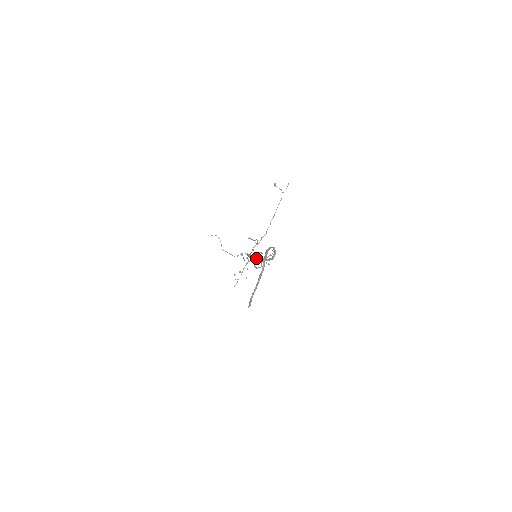
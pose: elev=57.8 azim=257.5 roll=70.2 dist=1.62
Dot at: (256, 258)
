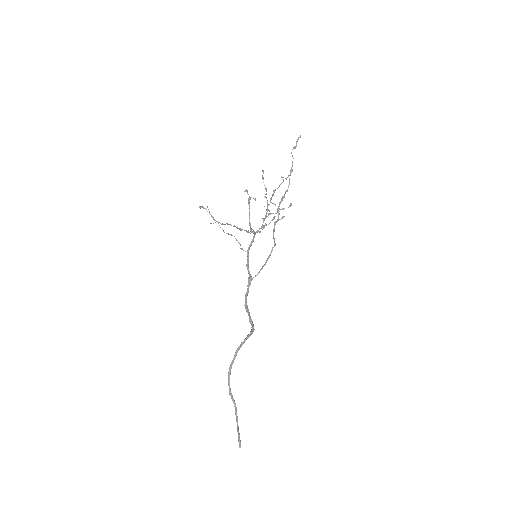
Dot at: occluded
